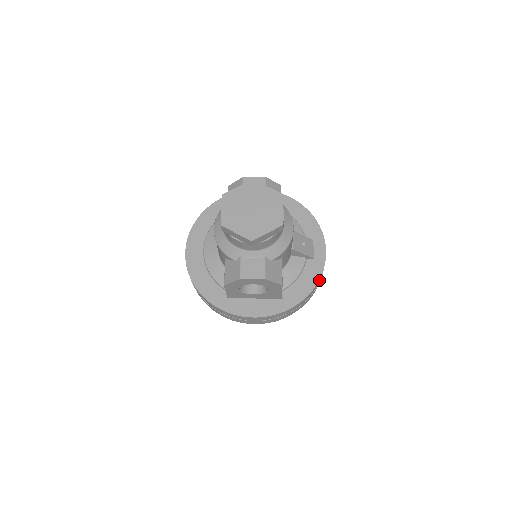
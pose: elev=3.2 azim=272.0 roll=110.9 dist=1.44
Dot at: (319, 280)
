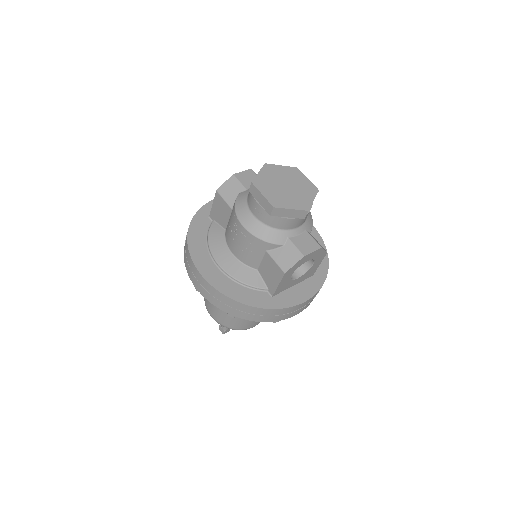
Dot at: occluded
